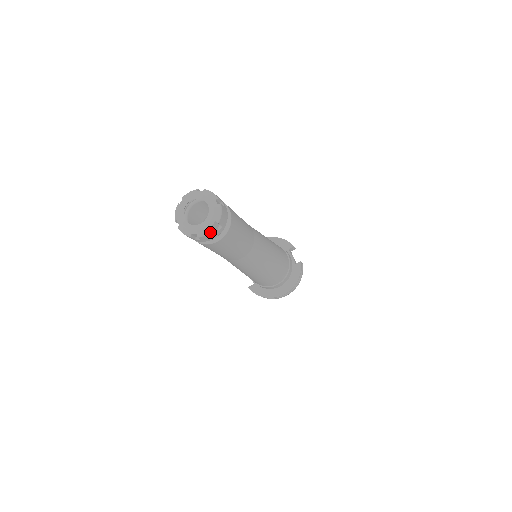
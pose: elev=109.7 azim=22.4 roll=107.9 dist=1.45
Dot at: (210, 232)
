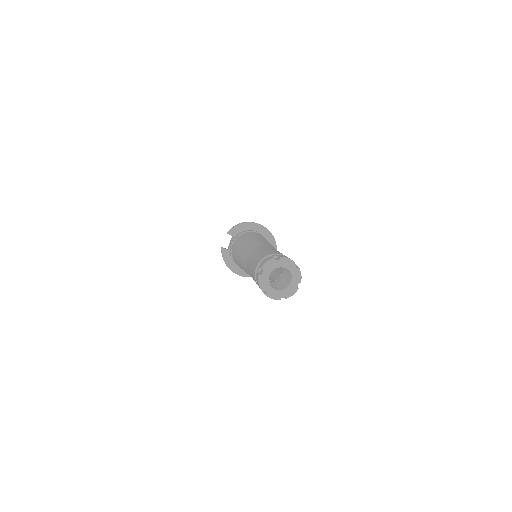
Dot at: (276, 299)
